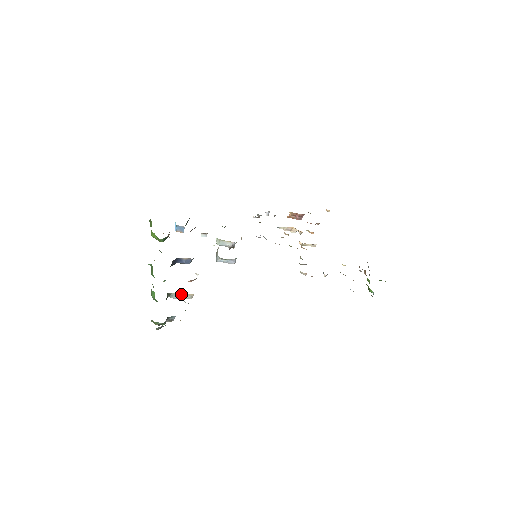
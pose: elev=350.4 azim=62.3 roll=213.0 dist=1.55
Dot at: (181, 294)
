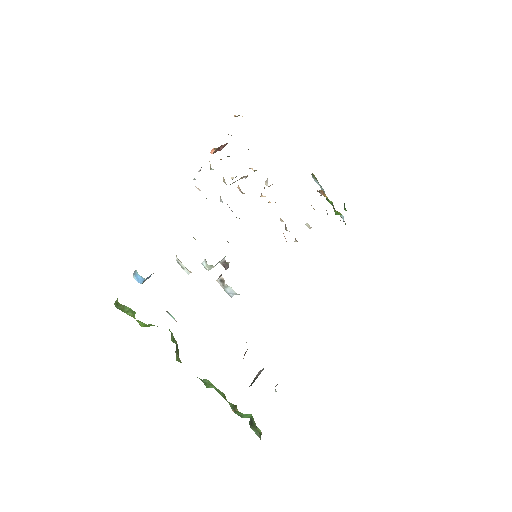
Dot at: occluded
